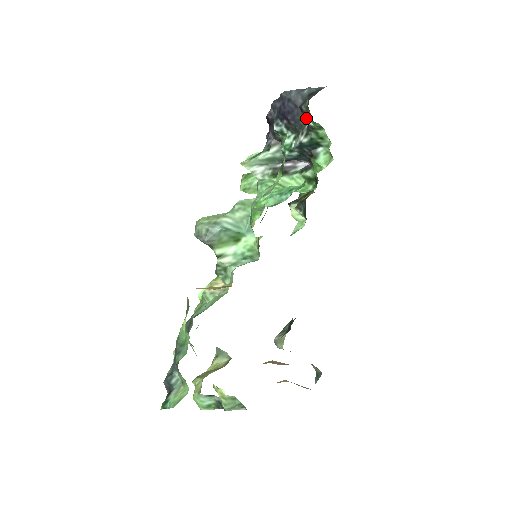
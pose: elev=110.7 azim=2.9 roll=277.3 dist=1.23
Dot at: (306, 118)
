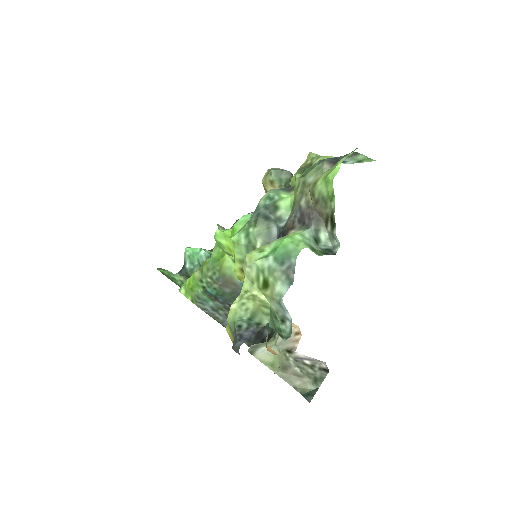
Dot at: occluded
